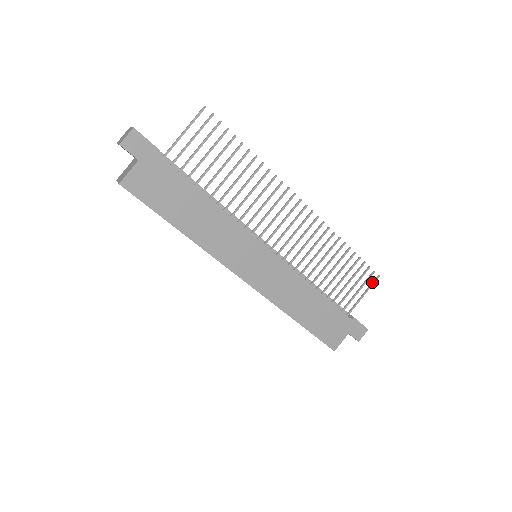
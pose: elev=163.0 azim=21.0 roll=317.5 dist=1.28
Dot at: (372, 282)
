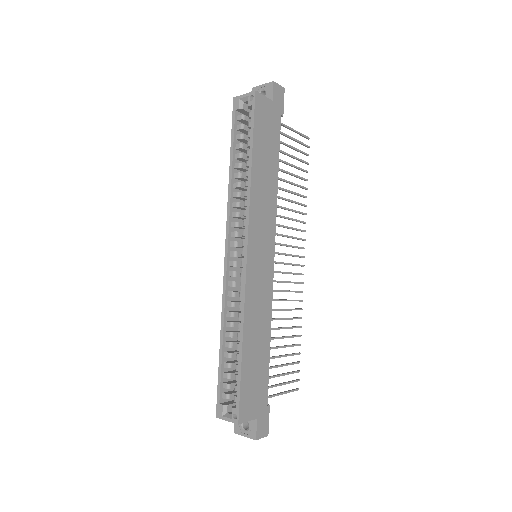
Dot at: (292, 389)
